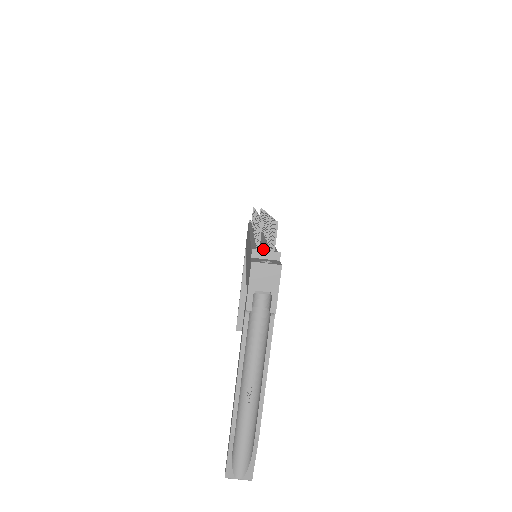
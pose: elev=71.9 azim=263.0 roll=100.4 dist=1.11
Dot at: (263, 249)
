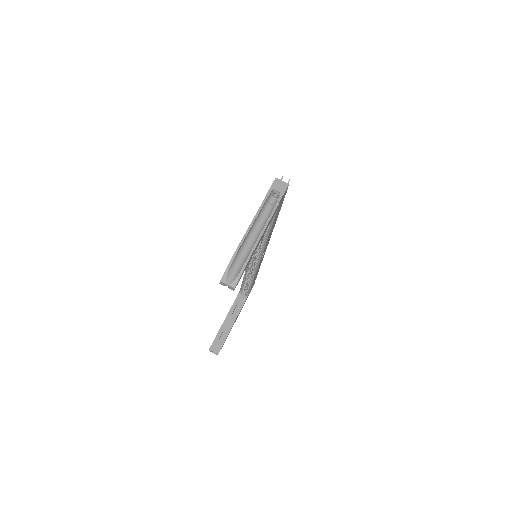
Dot at: occluded
